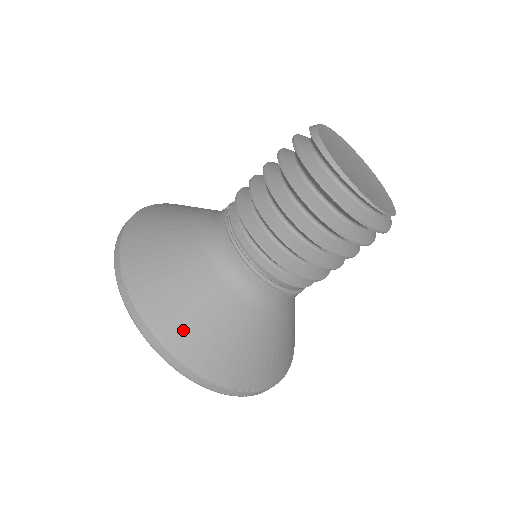
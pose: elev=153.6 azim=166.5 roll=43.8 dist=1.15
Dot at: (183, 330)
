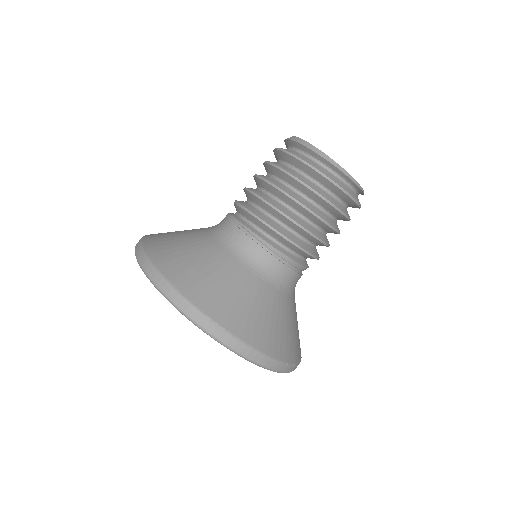
Dot at: (274, 339)
